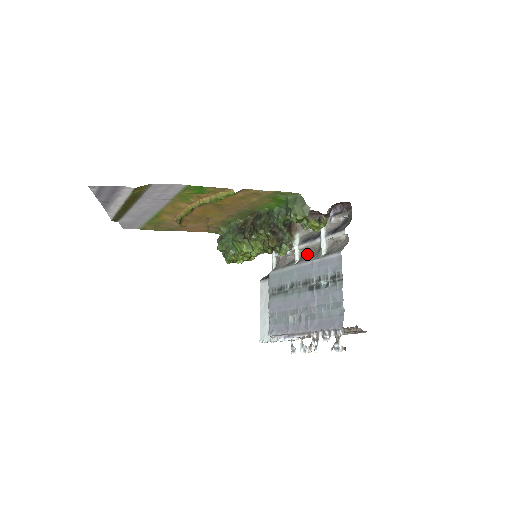
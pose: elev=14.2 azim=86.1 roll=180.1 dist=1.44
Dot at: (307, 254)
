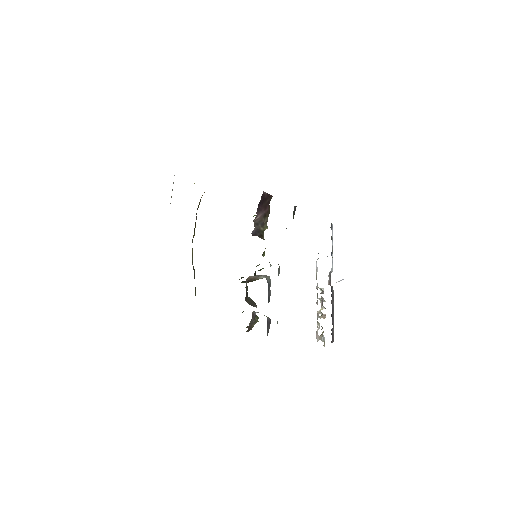
Dot at: occluded
